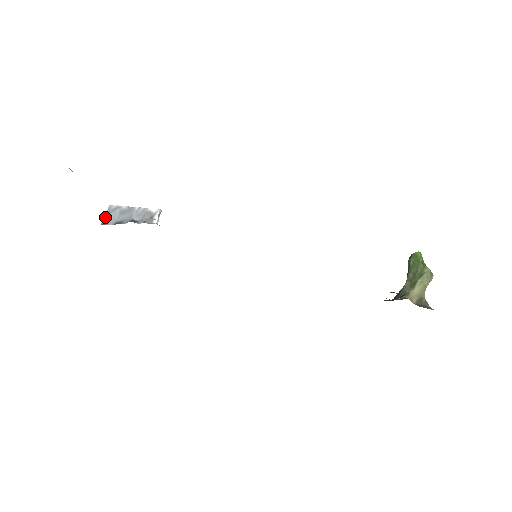
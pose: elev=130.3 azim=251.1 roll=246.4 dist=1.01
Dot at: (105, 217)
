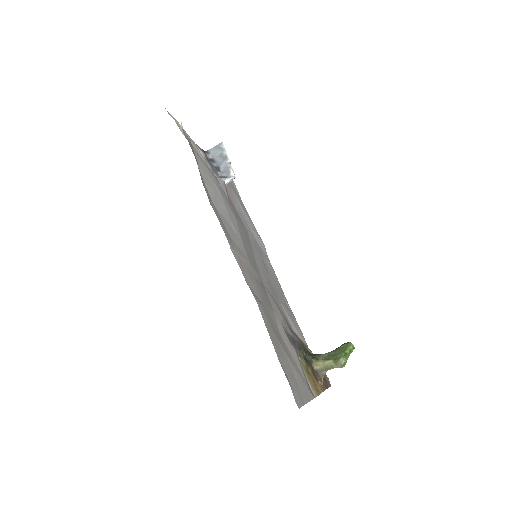
Dot at: (213, 148)
